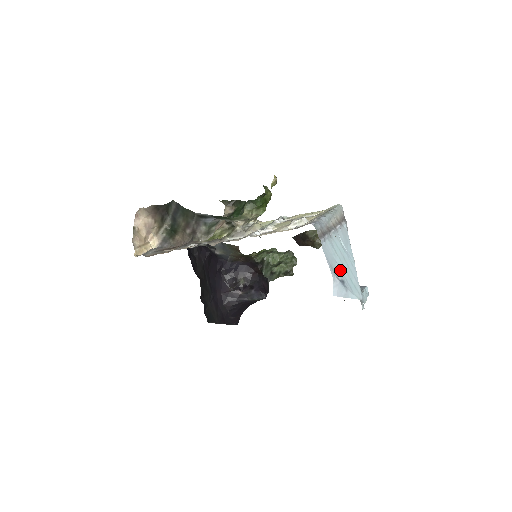
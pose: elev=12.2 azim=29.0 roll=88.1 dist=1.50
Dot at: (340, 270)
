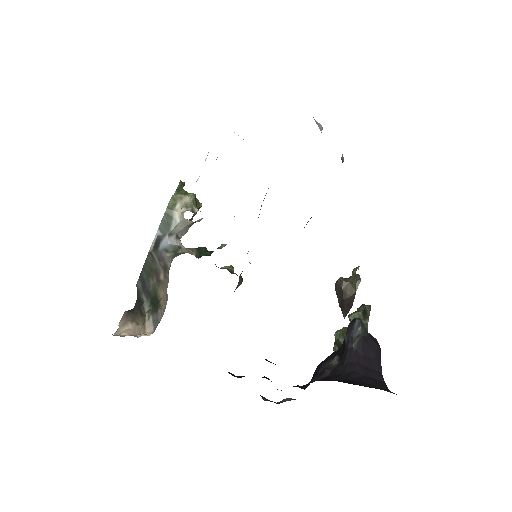
Dot at: occluded
